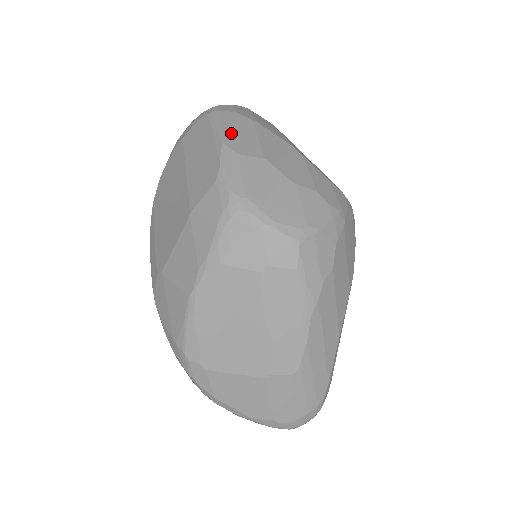
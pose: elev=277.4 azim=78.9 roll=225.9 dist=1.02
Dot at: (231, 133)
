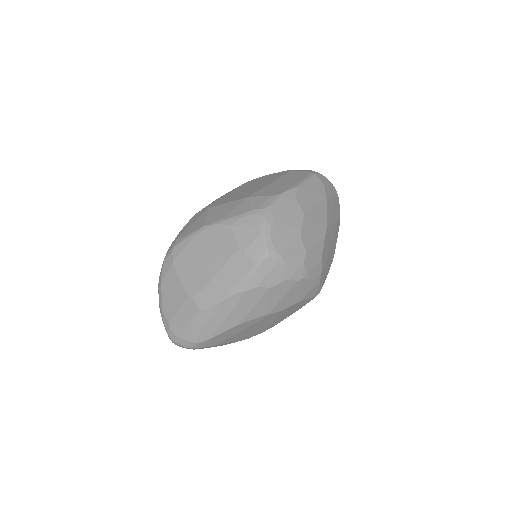
Dot at: (307, 189)
